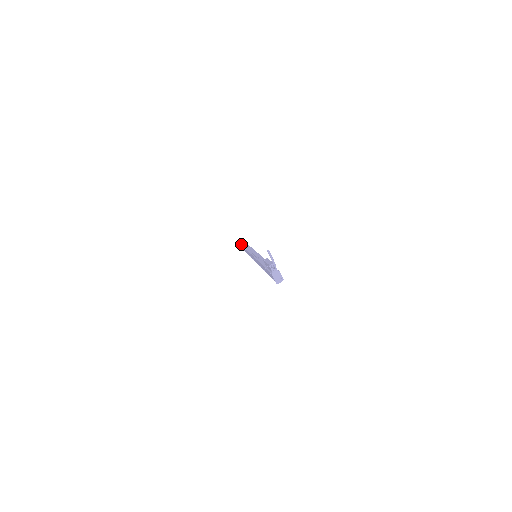
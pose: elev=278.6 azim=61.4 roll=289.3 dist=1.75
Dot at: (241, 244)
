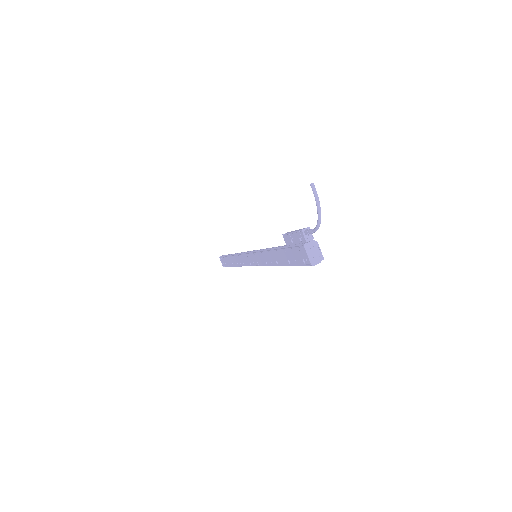
Dot at: (227, 256)
